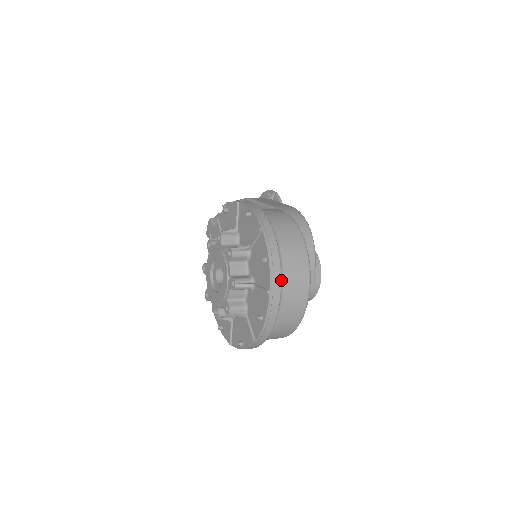
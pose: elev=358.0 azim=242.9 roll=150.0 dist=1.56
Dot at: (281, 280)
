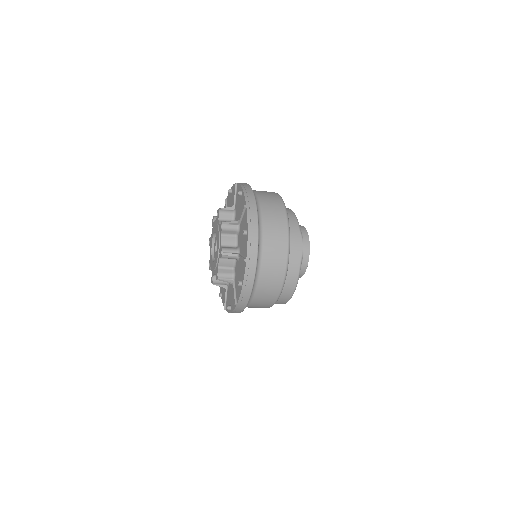
Dot at: (257, 205)
